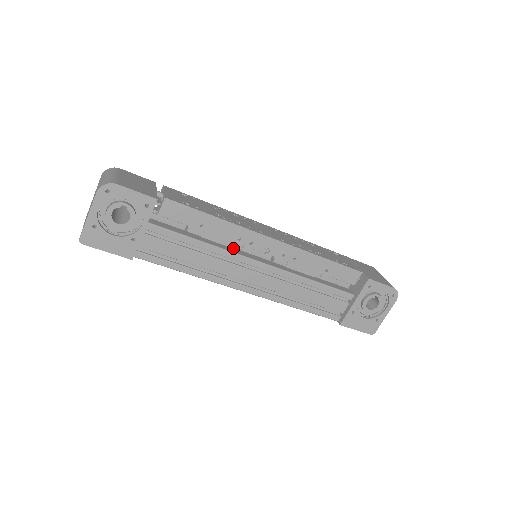
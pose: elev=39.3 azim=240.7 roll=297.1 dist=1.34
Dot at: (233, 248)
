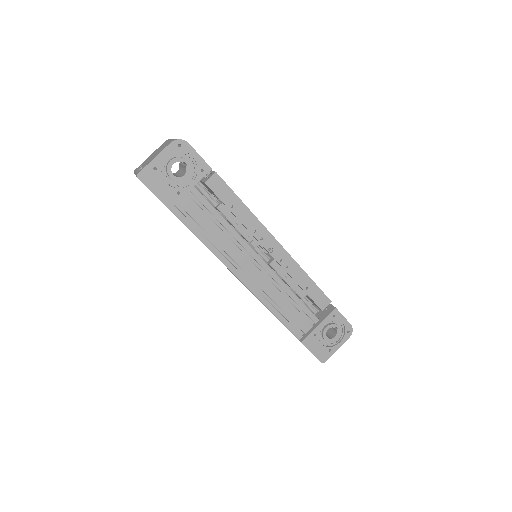
Dot at: (245, 238)
